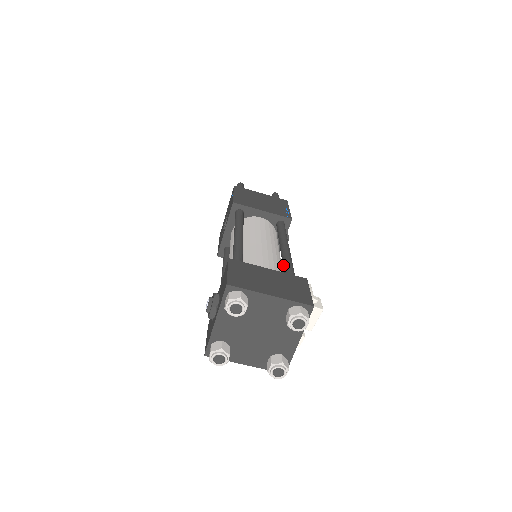
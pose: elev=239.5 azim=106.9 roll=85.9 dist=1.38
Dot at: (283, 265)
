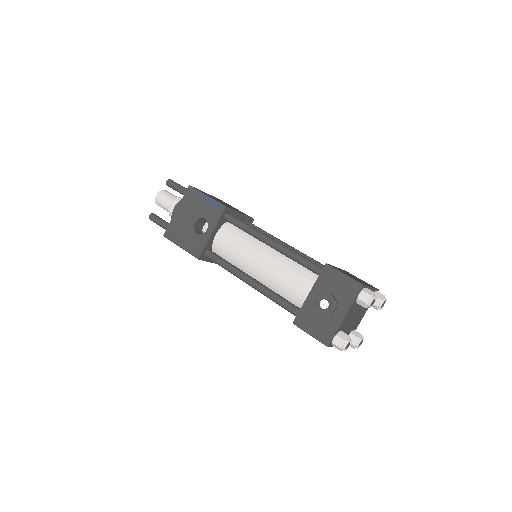
Dot at: occluded
